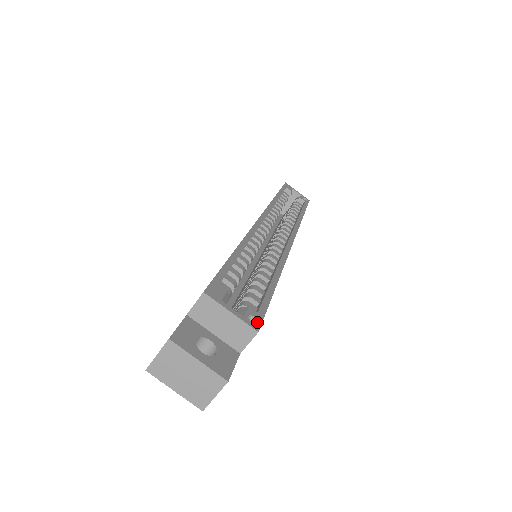
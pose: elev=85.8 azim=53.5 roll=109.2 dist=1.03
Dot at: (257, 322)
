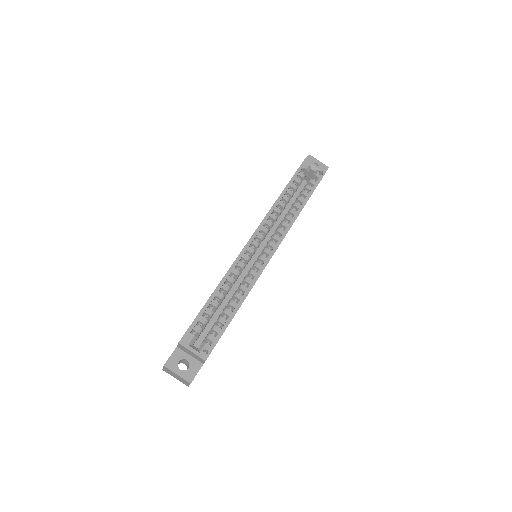
Dot at: (208, 353)
